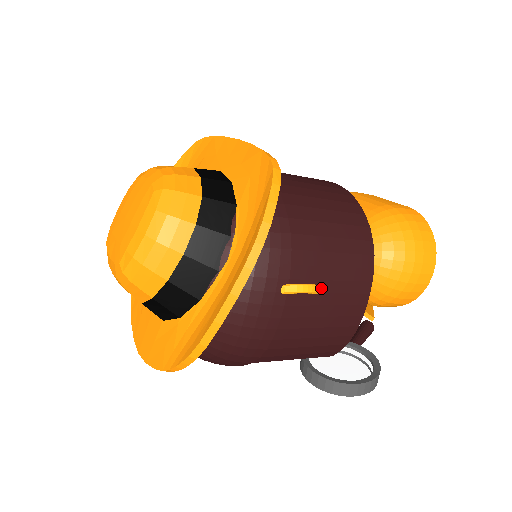
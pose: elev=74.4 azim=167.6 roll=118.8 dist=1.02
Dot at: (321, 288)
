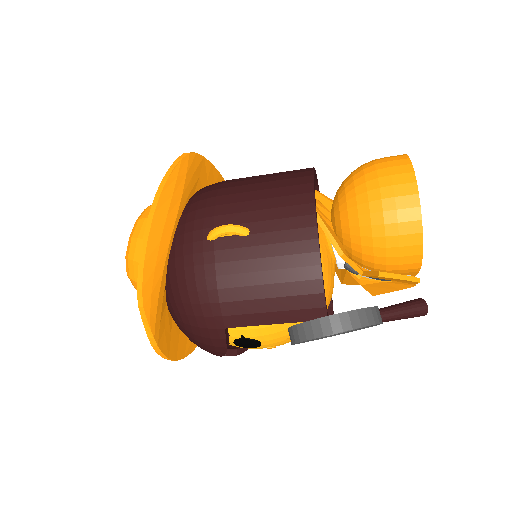
Dot at: (251, 230)
